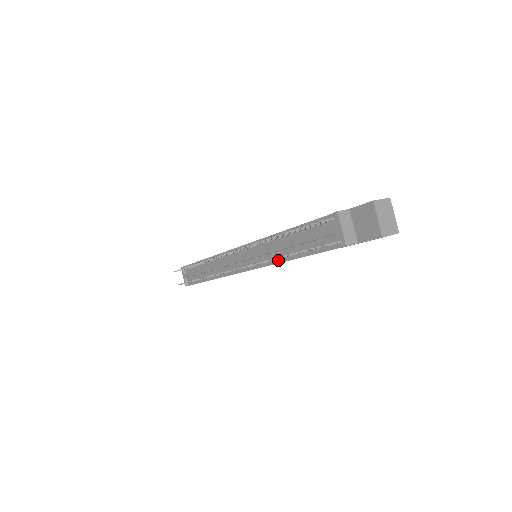
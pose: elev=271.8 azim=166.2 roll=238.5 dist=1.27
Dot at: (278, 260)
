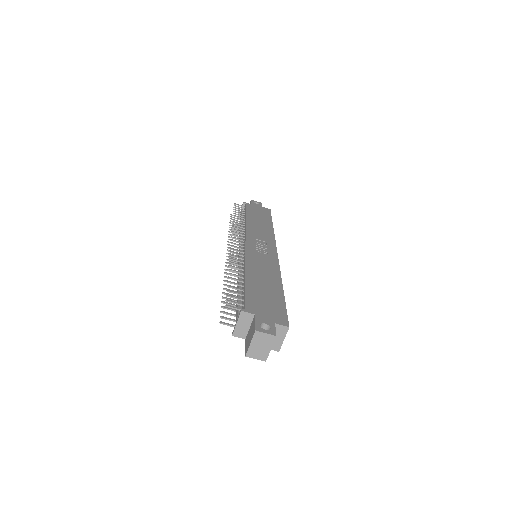
Dot at: occluded
